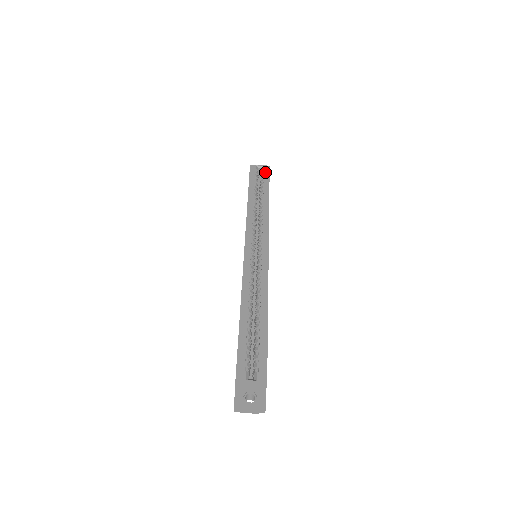
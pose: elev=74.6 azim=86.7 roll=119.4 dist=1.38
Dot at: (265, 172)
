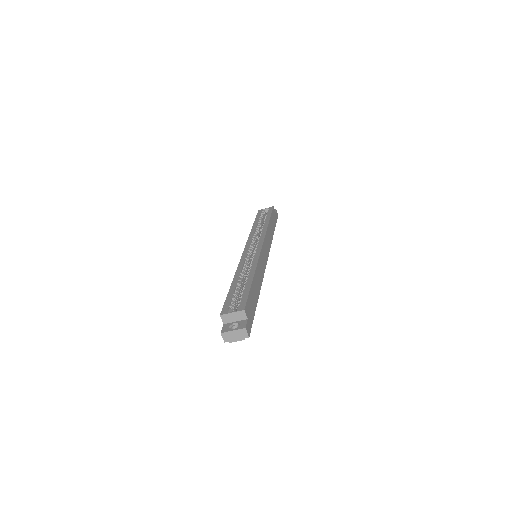
Dot at: (269, 210)
